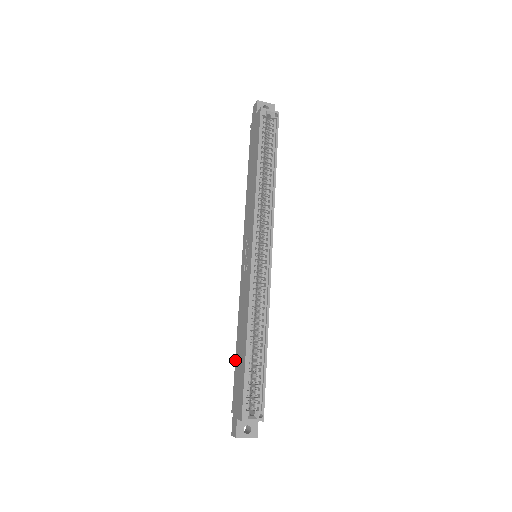
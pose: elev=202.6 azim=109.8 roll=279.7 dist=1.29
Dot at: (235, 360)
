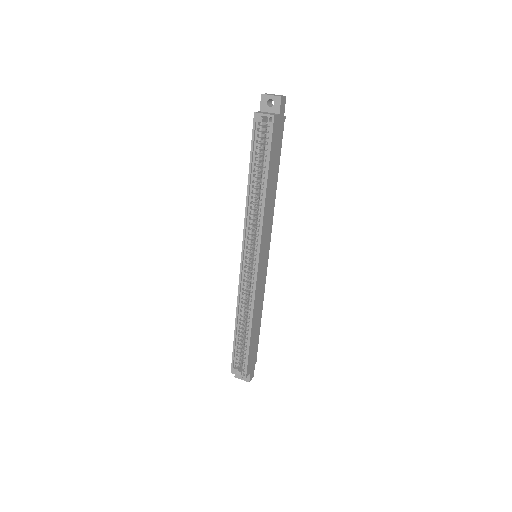
Dot at: occluded
